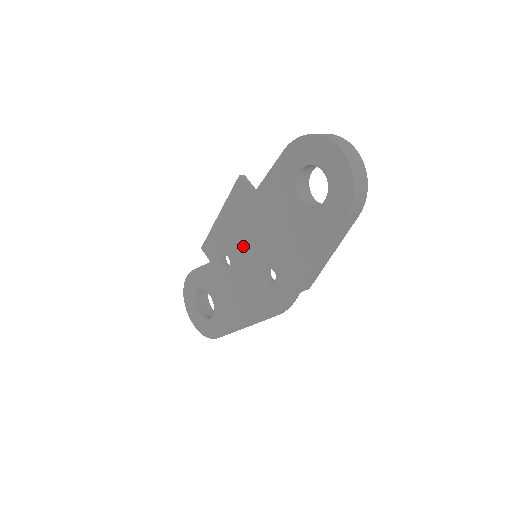
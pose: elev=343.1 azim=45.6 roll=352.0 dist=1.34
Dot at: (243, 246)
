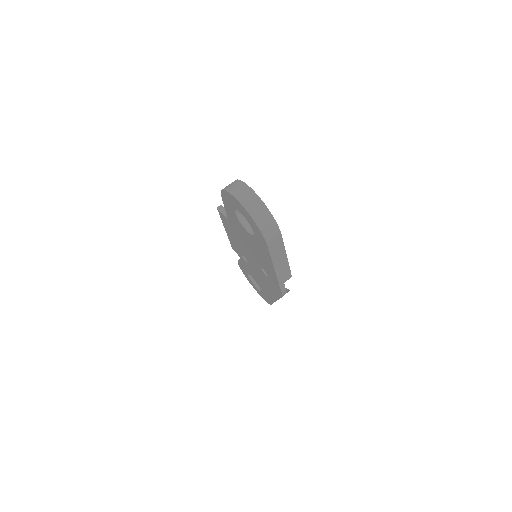
Dot at: (245, 252)
